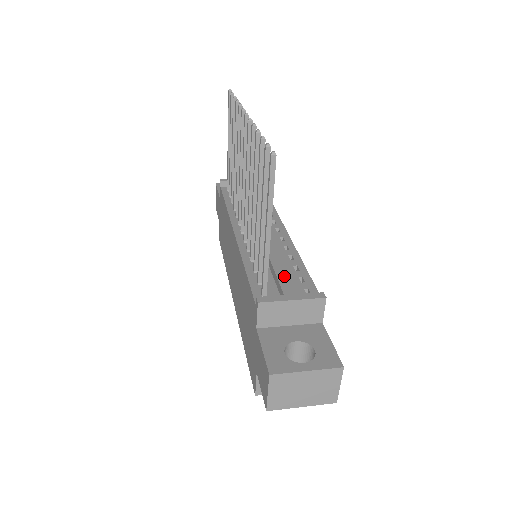
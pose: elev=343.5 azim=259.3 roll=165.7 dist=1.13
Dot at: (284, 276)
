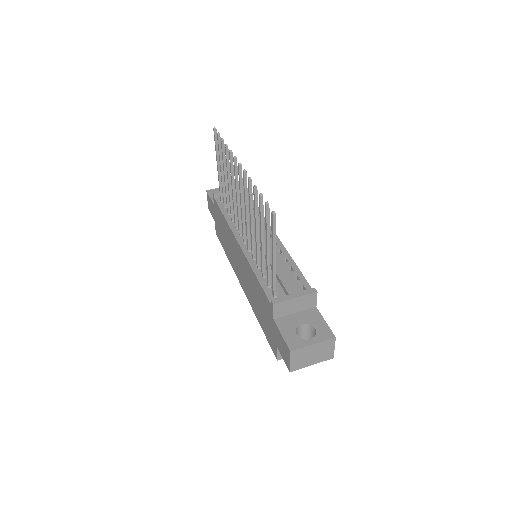
Dot at: (285, 279)
